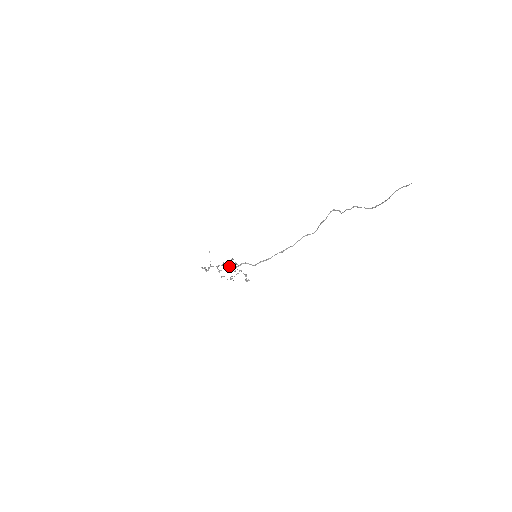
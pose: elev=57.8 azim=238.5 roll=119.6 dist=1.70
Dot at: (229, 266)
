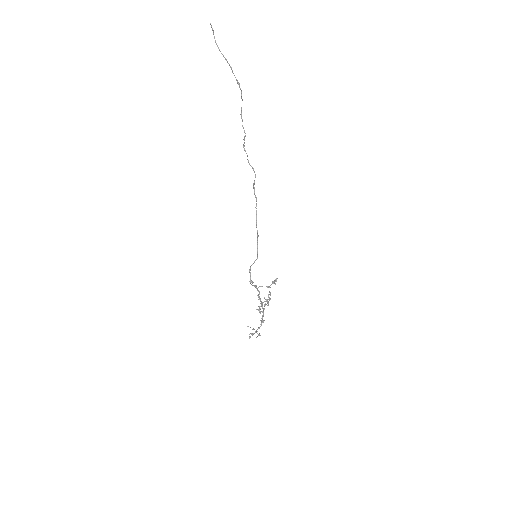
Dot at: (261, 302)
